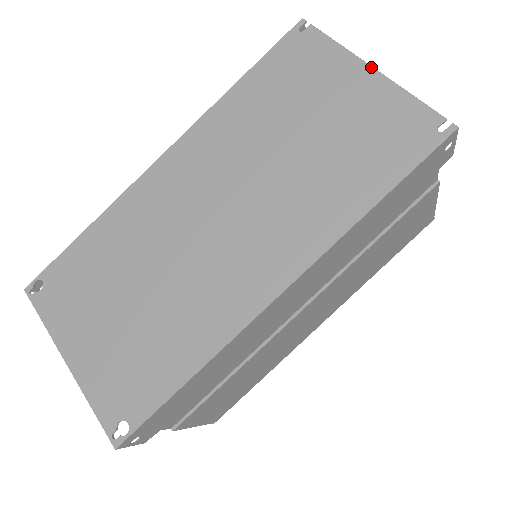
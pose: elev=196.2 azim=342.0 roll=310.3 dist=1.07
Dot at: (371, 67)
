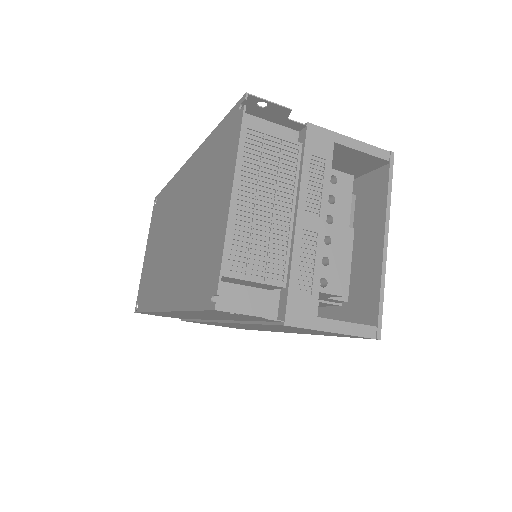
Dot at: (231, 195)
